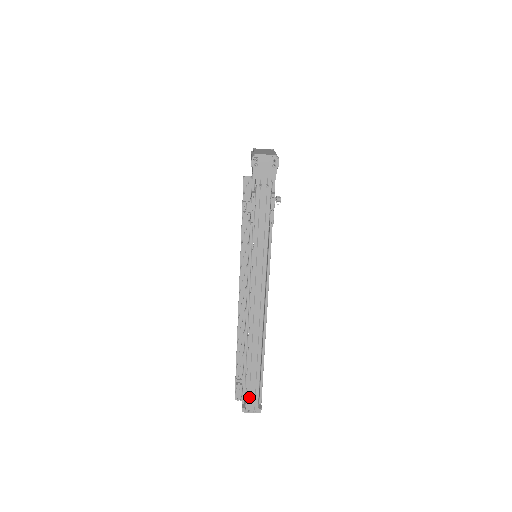
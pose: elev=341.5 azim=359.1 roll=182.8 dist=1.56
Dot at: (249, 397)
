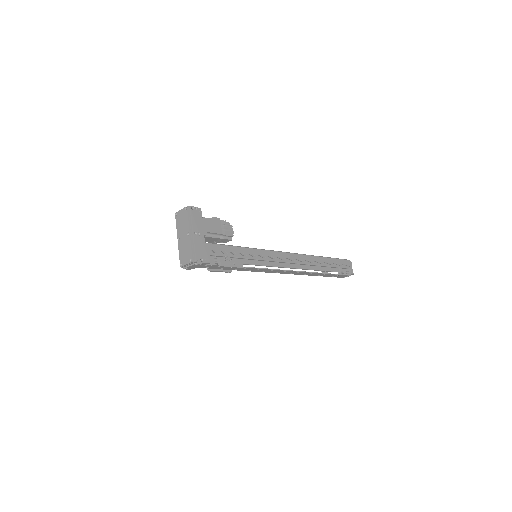
Dot at: (337, 277)
